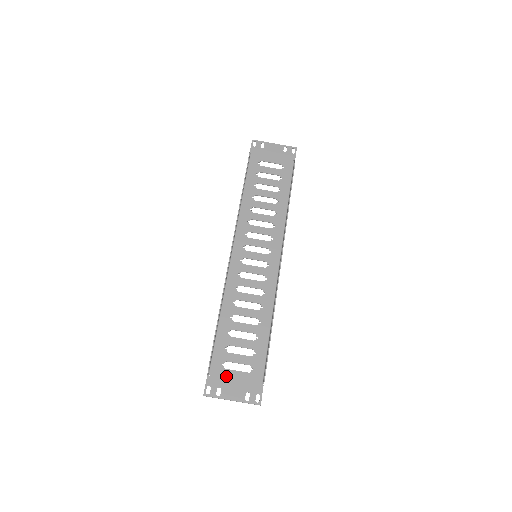
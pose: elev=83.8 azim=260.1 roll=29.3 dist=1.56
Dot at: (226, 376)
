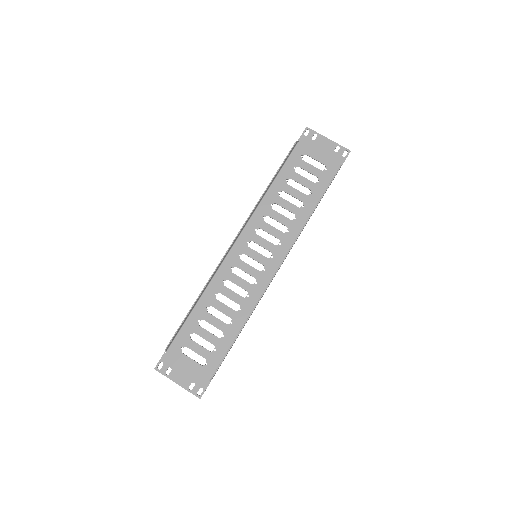
Dot at: (181, 360)
